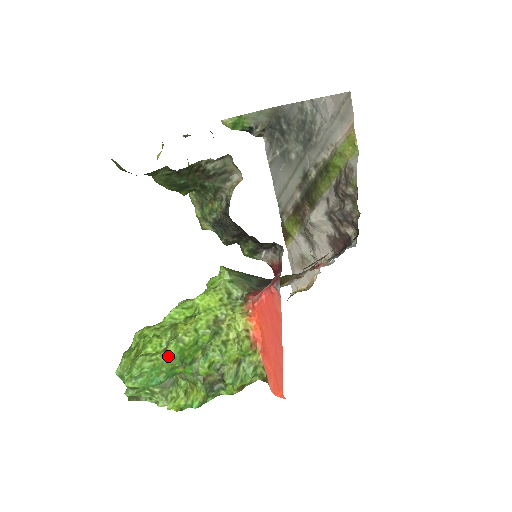
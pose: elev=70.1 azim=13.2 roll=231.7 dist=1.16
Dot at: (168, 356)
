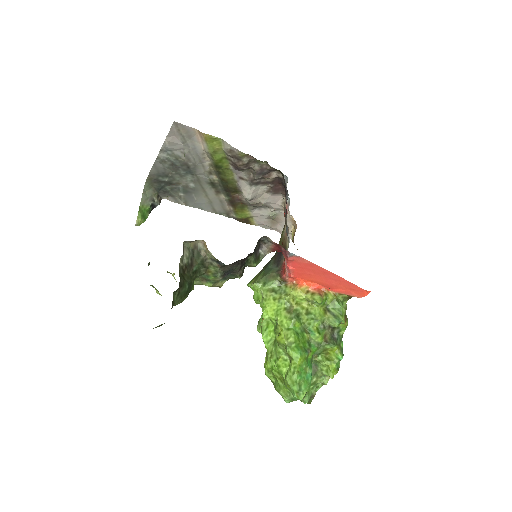
Dot at: (297, 359)
